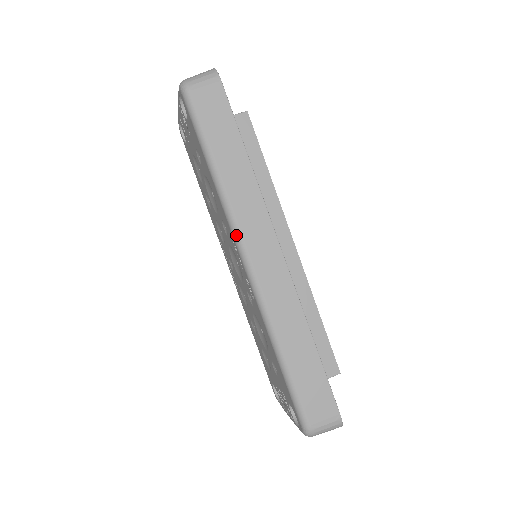
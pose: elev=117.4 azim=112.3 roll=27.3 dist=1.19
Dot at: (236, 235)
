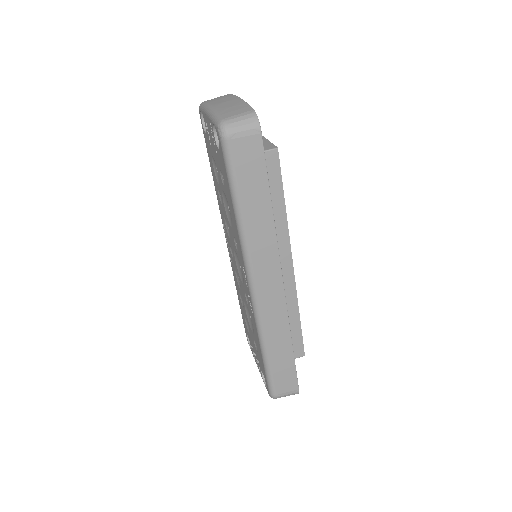
Dot at: (248, 268)
